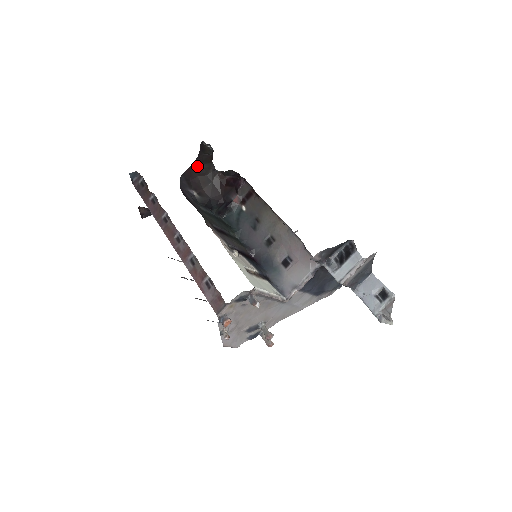
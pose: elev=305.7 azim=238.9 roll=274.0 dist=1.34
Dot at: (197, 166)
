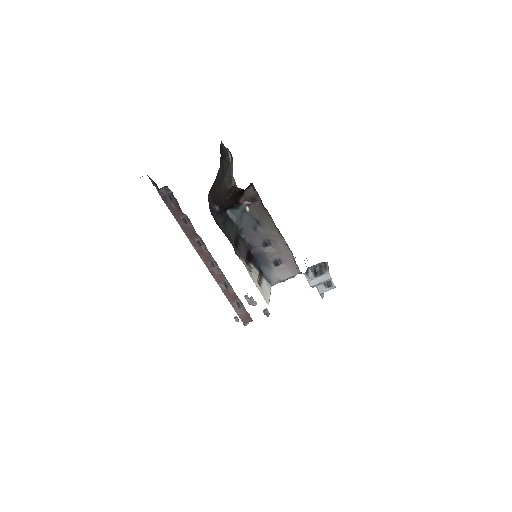
Dot at: (220, 180)
